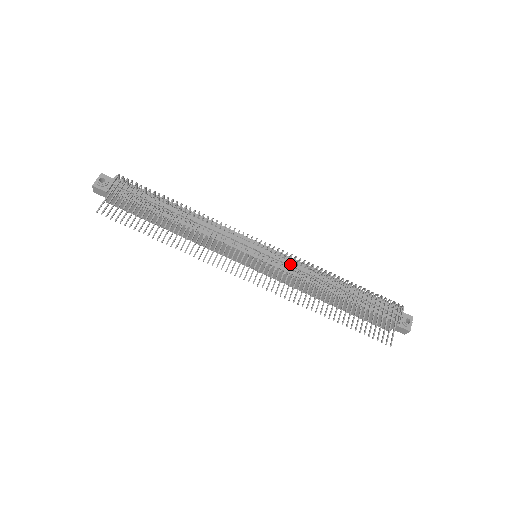
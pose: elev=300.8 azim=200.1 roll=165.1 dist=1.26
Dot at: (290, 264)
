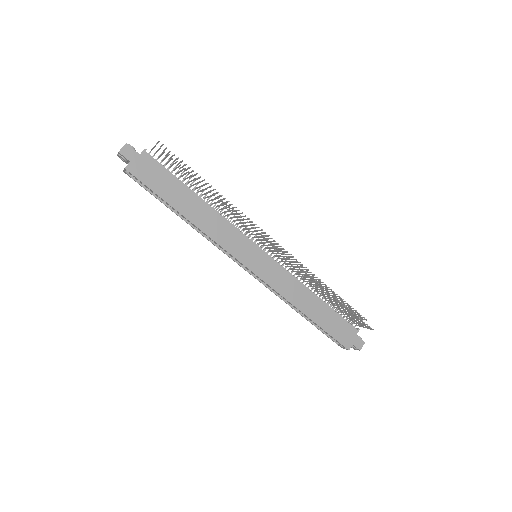
Dot at: occluded
